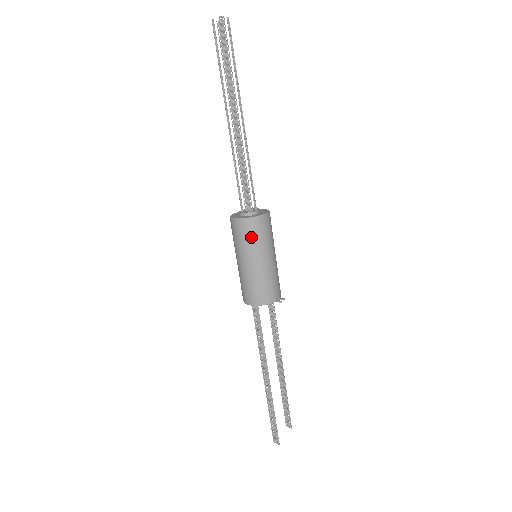
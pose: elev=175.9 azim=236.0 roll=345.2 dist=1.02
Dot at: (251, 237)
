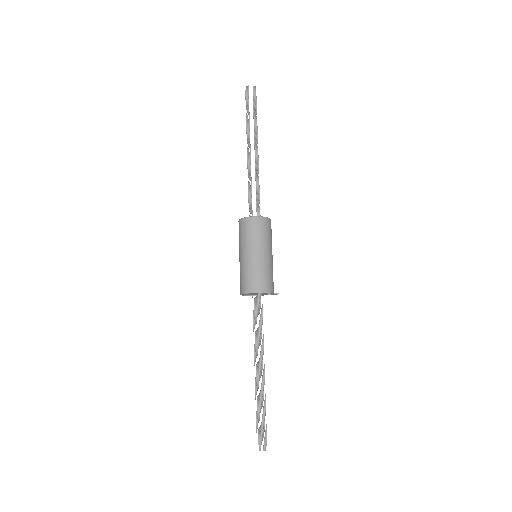
Dot at: (265, 232)
